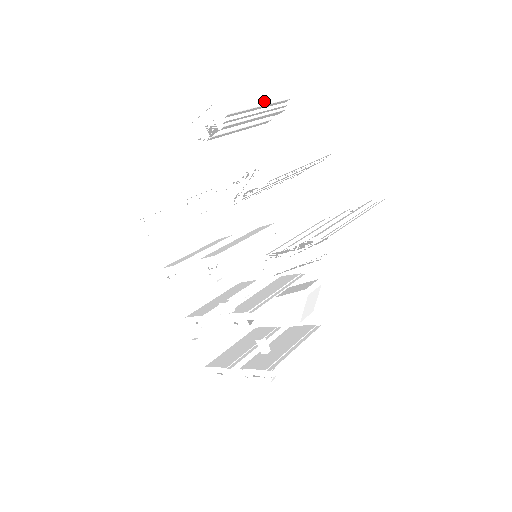
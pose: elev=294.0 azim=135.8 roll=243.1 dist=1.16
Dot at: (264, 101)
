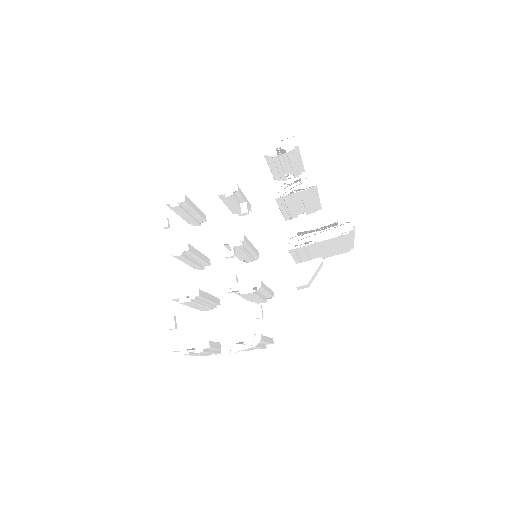
Dot at: occluded
